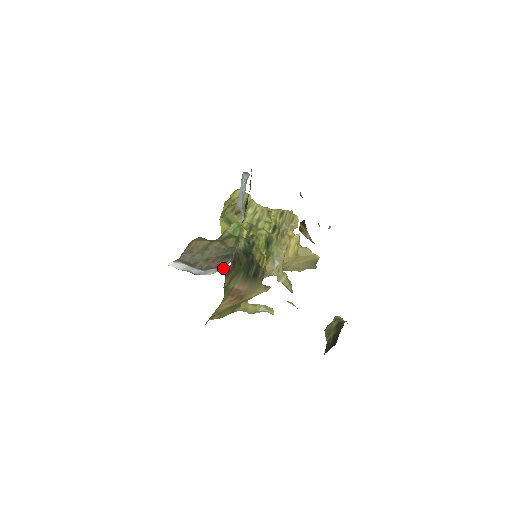
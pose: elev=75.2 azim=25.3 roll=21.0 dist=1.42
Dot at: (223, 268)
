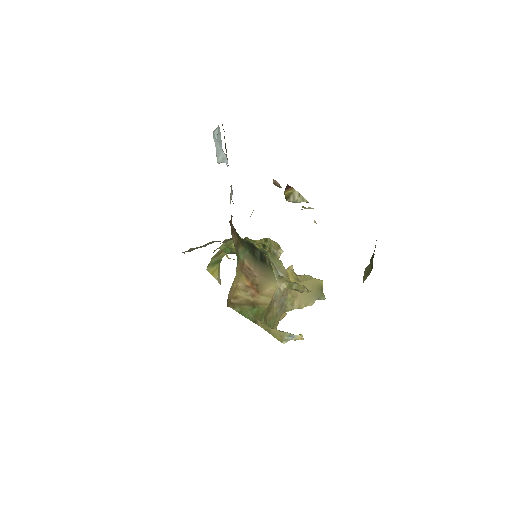
Dot at: occluded
